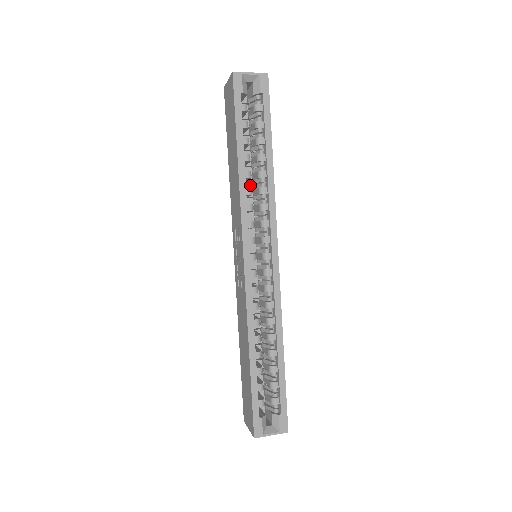
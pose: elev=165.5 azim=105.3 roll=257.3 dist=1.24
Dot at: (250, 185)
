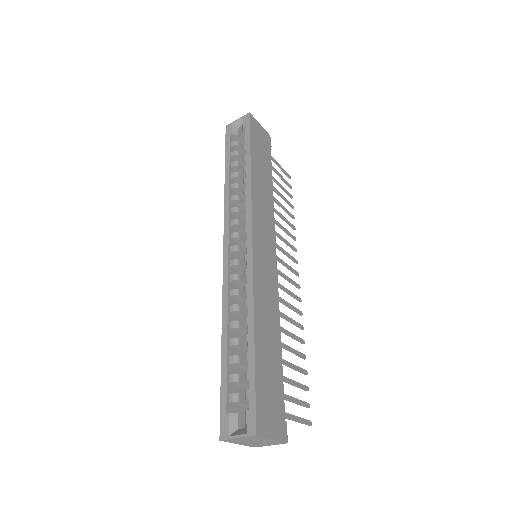
Dot at: occluded
